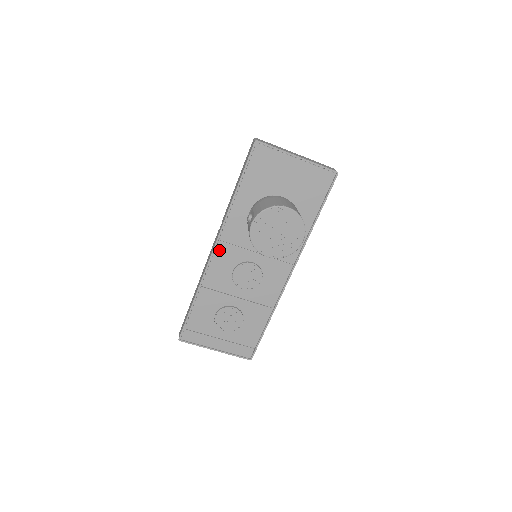
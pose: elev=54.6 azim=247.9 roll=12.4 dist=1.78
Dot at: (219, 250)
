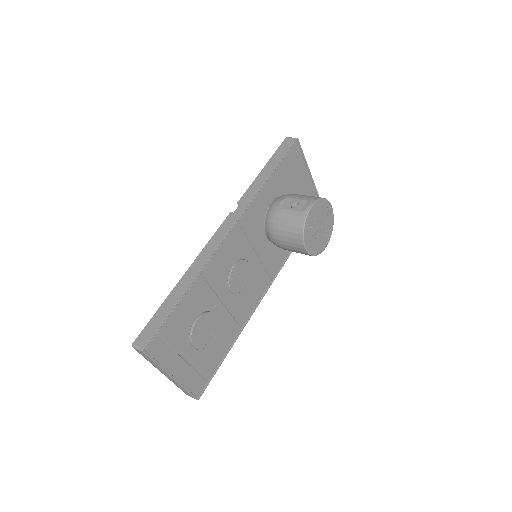
Dot at: (233, 233)
